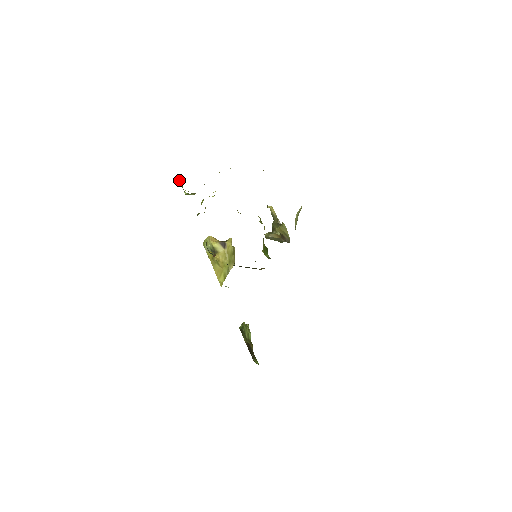
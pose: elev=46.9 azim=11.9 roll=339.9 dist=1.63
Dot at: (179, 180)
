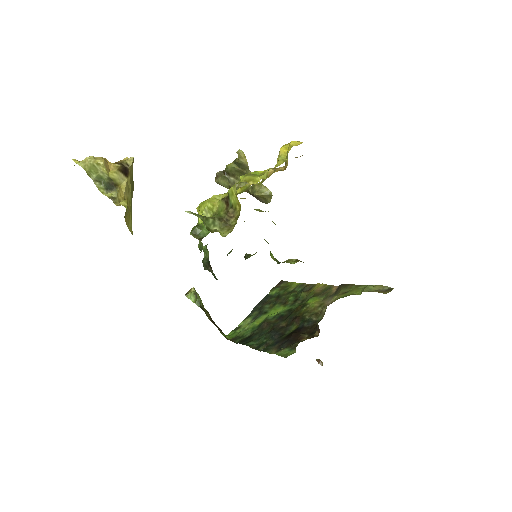
Dot at: occluded
